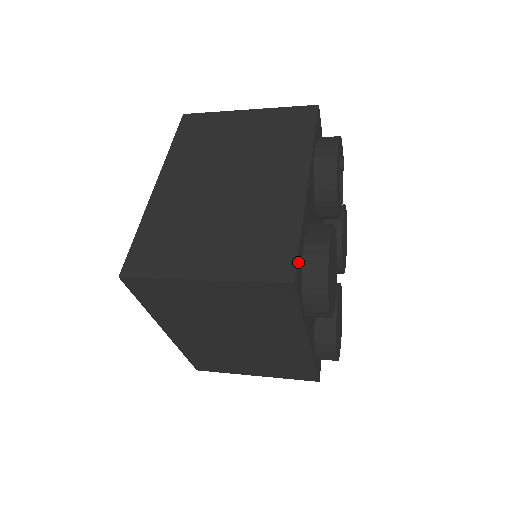
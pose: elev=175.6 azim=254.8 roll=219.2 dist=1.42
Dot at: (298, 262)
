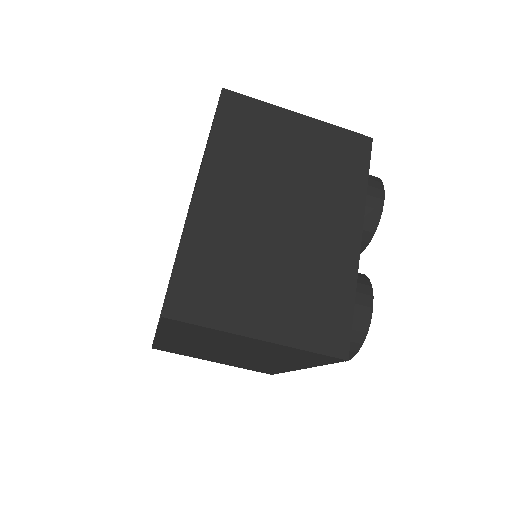
Dot at: occluded
